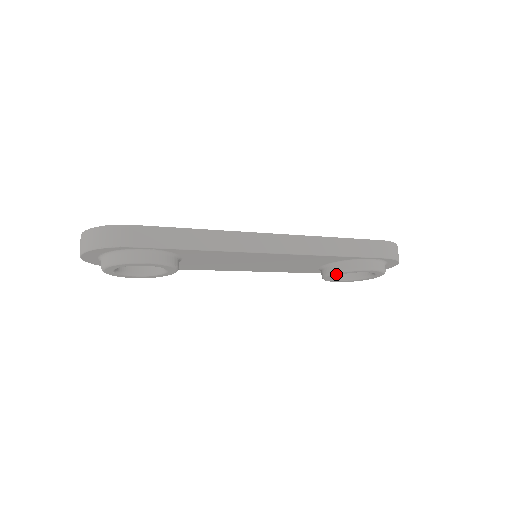
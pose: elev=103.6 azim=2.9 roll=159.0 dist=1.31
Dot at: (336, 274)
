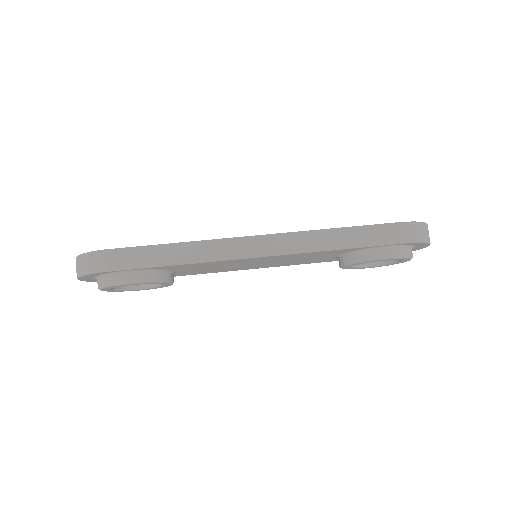
Dot at: (350, 265)
